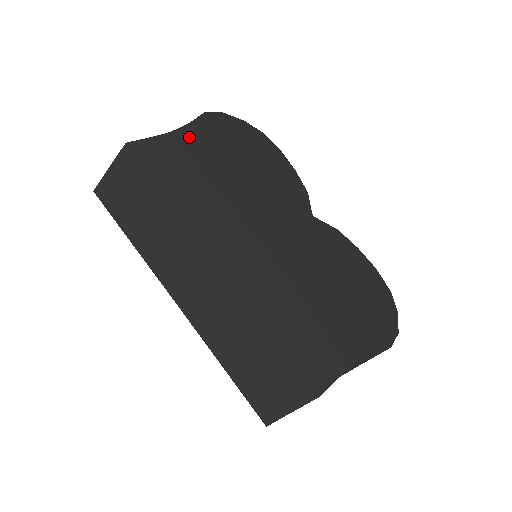
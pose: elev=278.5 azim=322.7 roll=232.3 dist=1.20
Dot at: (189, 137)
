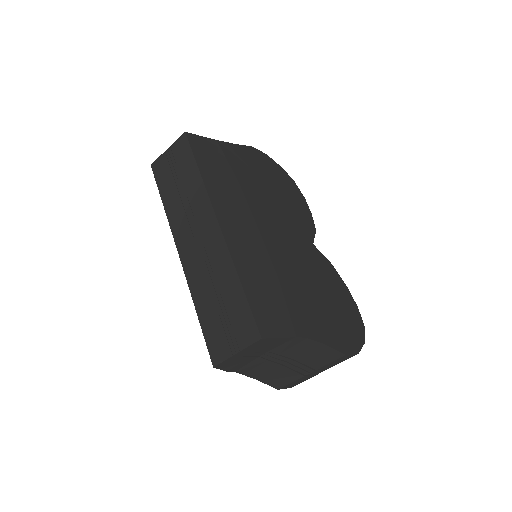
Dot at: (232, 150)
